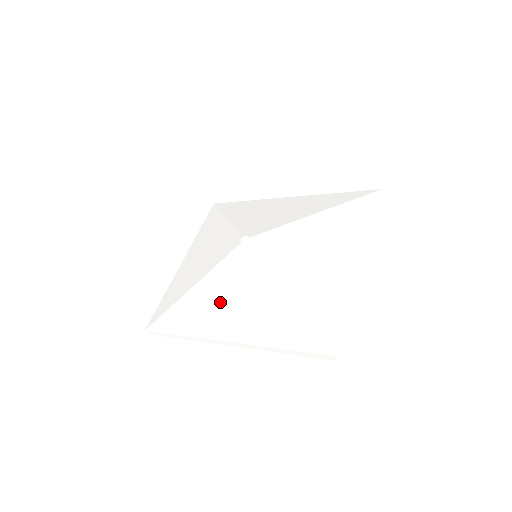
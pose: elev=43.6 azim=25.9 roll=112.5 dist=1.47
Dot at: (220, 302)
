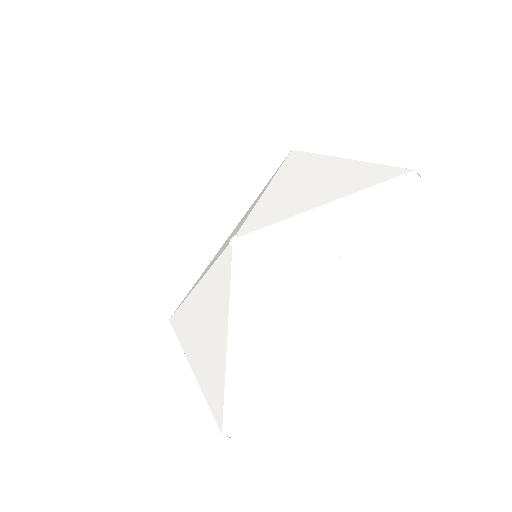
Dot at: (270, 294)
